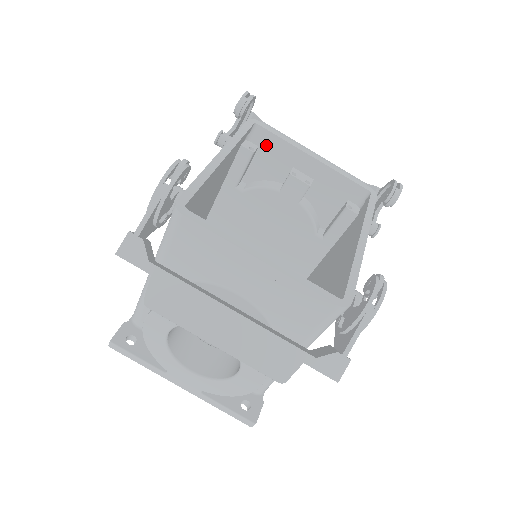
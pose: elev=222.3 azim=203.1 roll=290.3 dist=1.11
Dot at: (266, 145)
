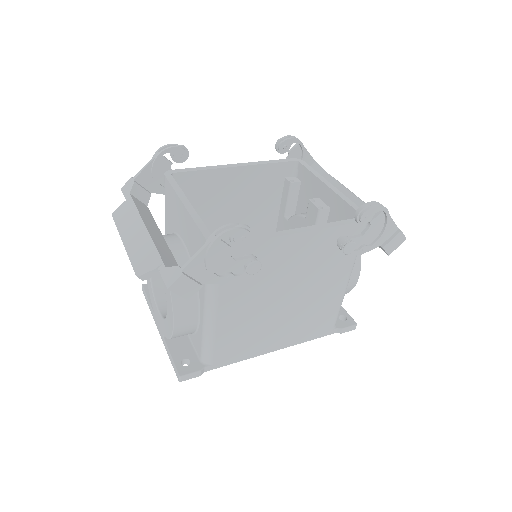
Dot at: (305, 180)
